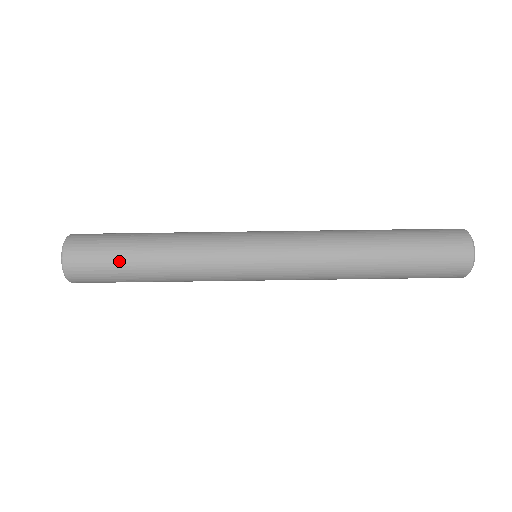
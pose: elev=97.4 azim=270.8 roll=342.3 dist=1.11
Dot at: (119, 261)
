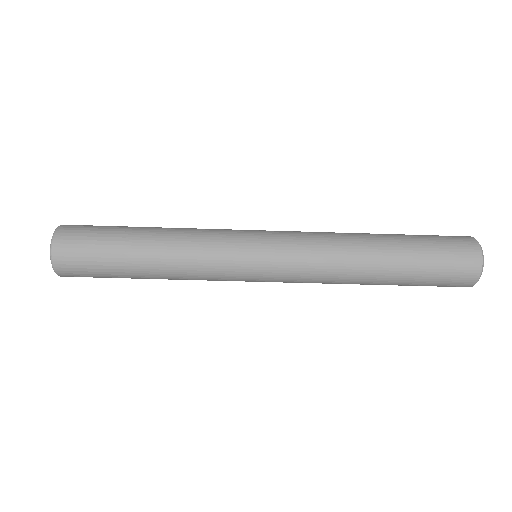
Dot at: (116, 277)
